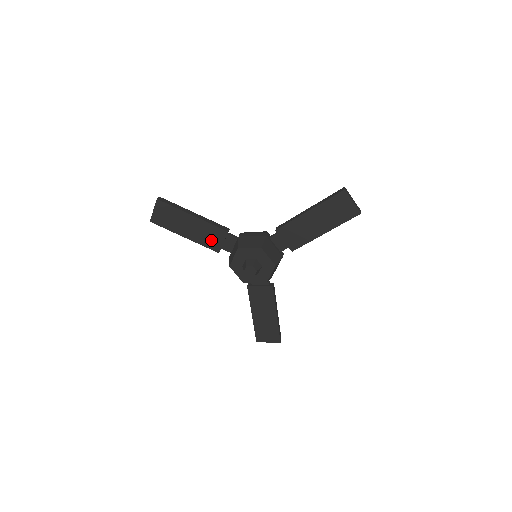
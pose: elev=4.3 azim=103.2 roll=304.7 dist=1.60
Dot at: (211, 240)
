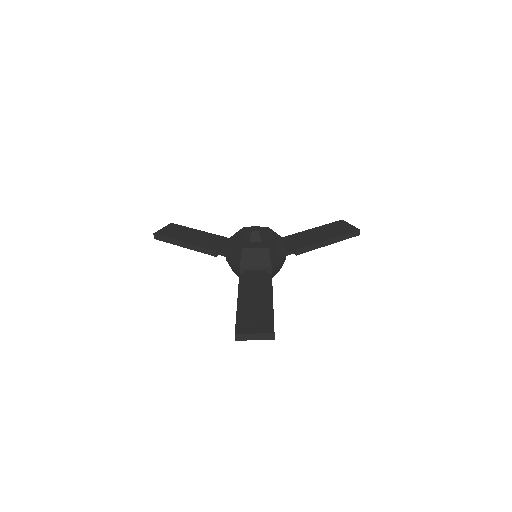
Dot at: (211, 244)
